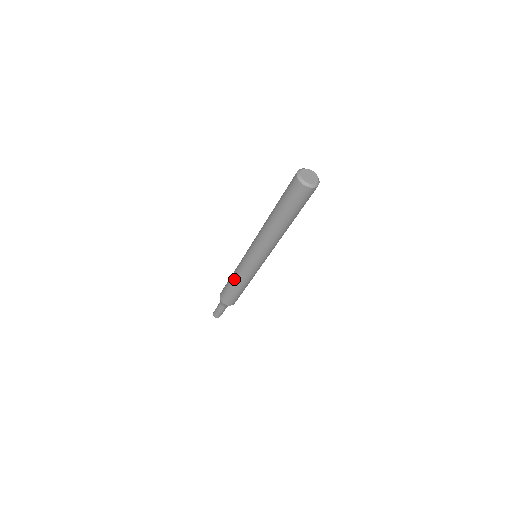
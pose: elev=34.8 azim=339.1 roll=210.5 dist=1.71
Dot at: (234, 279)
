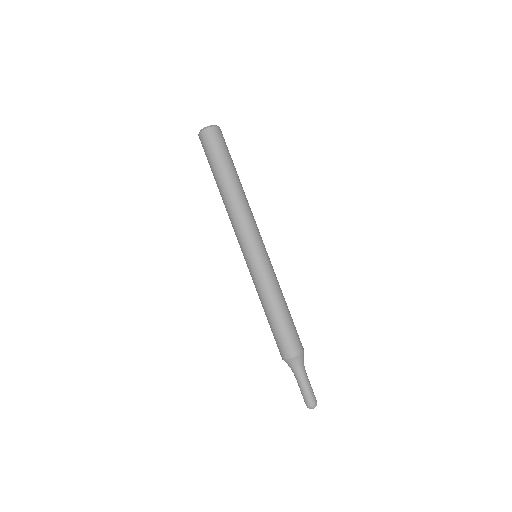
Dot at: occluded
